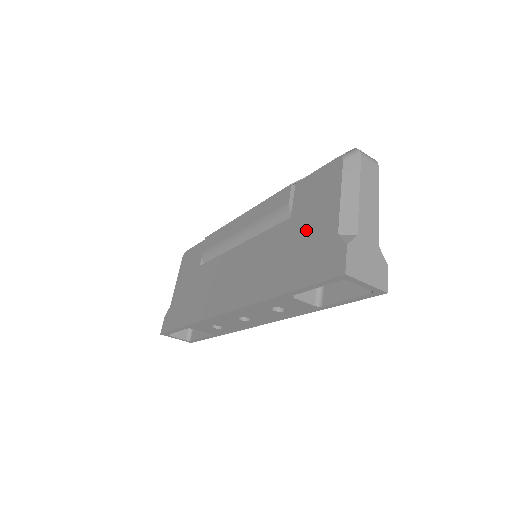
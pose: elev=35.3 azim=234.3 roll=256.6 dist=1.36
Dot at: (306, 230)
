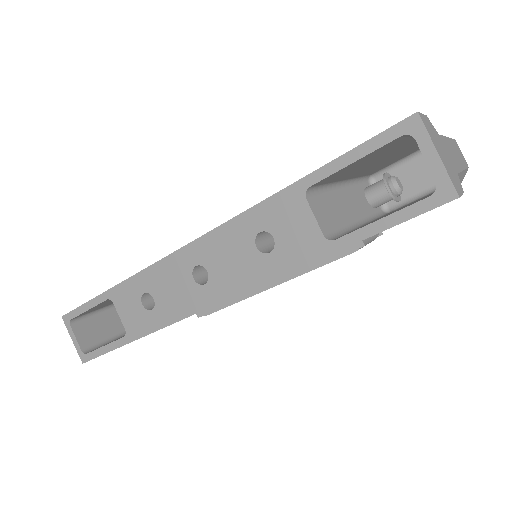
Dot at: occluded
